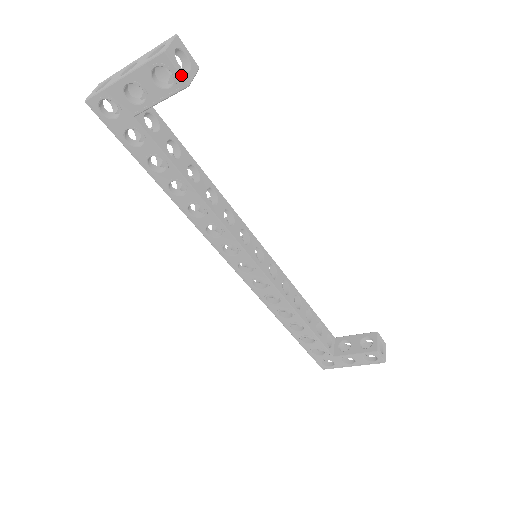
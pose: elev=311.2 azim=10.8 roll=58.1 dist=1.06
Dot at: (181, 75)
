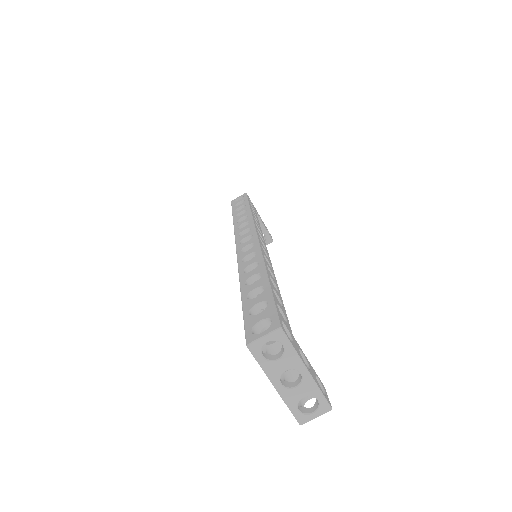
Dot at: occluded
